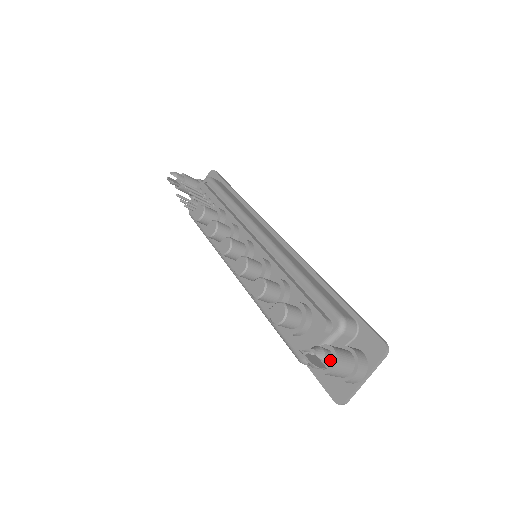
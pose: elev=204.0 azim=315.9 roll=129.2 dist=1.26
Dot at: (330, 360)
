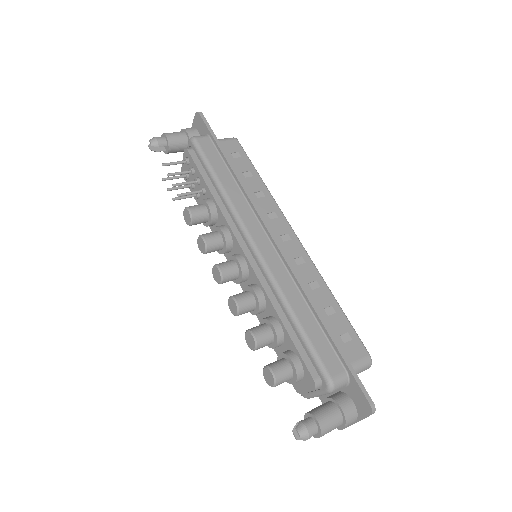
Dot at: (315, 433)
